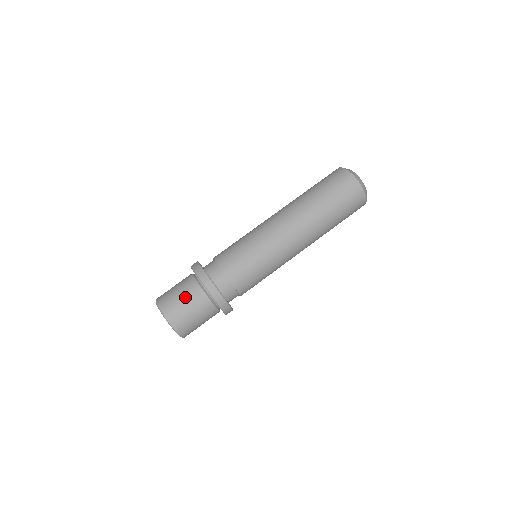
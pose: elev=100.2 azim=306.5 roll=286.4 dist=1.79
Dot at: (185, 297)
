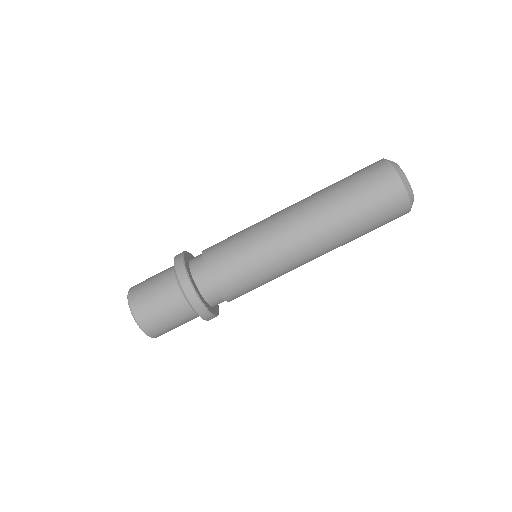
Dot at: (165, 308)
